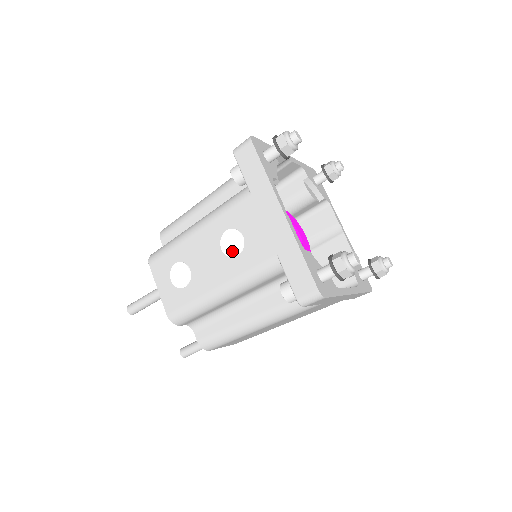
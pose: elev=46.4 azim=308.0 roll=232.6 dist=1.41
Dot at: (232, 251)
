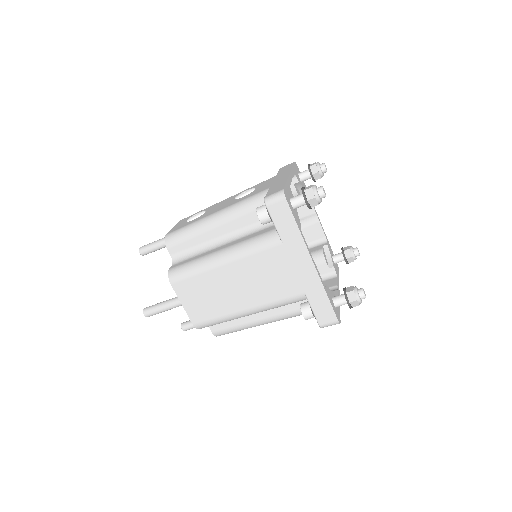
Dot at: (242, 195)
